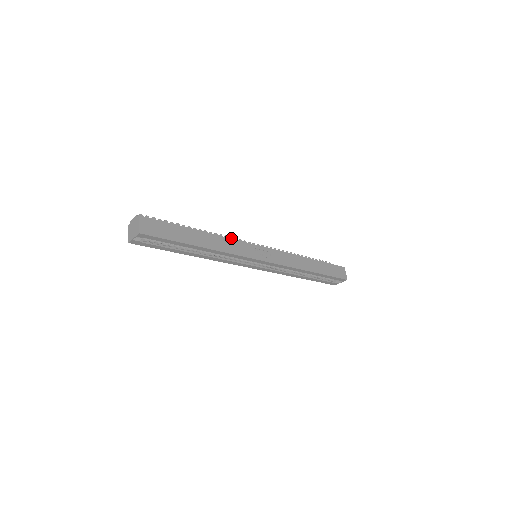
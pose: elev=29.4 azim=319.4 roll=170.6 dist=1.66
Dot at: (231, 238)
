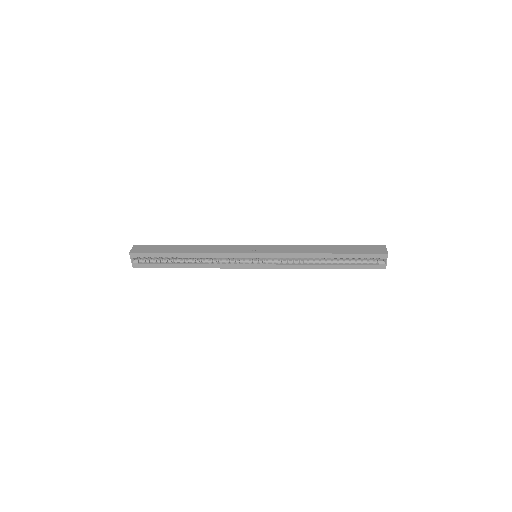
Dot at: occluded
